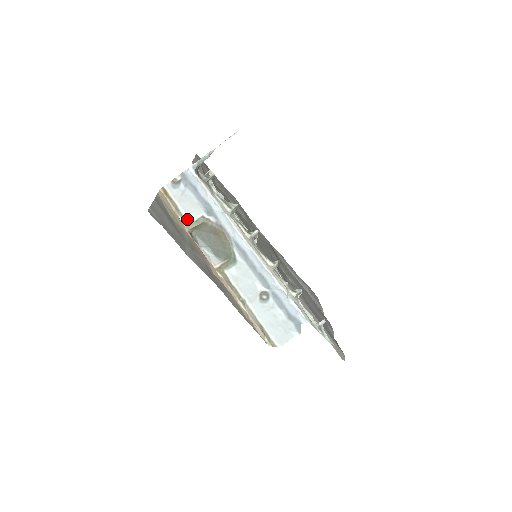
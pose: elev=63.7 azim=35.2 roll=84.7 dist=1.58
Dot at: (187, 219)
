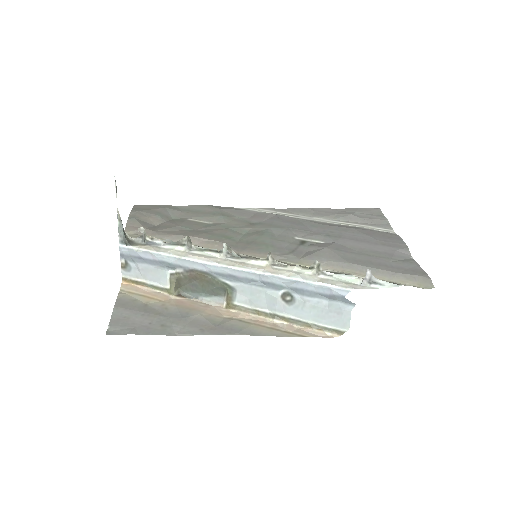
Dot at: (163, 287)
